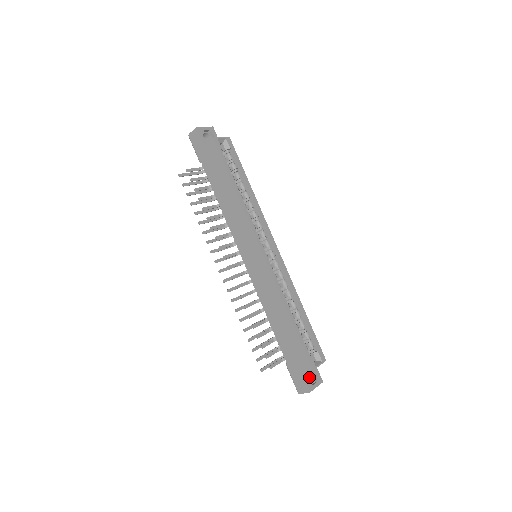
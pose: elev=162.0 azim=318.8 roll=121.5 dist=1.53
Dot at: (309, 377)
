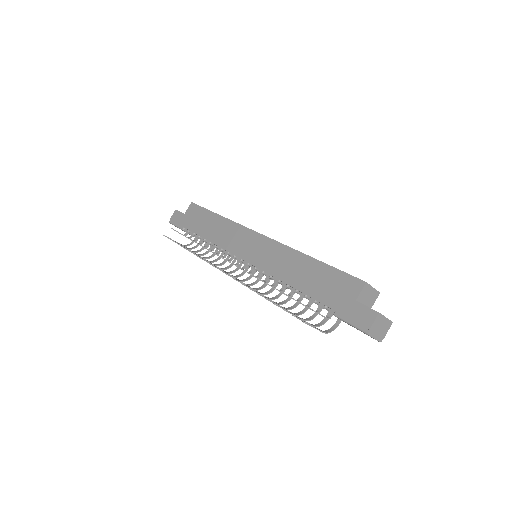
Dot at: occluded
